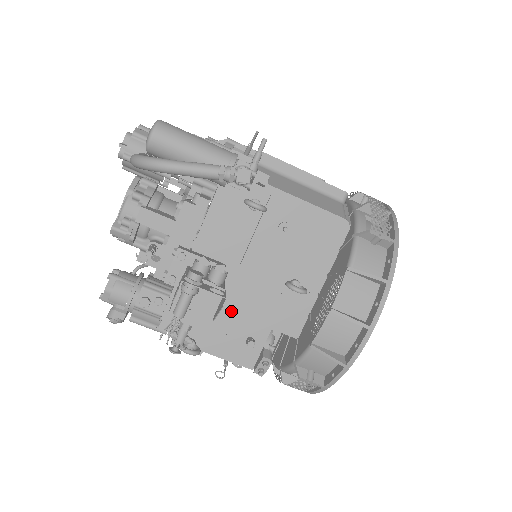
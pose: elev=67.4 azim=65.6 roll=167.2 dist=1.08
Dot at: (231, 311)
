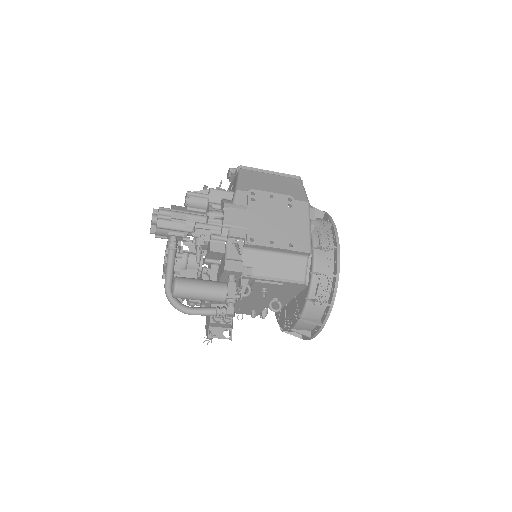
Dot at: (240, 305)
